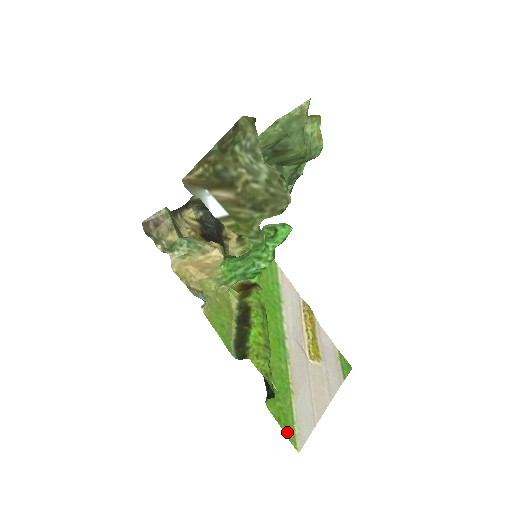
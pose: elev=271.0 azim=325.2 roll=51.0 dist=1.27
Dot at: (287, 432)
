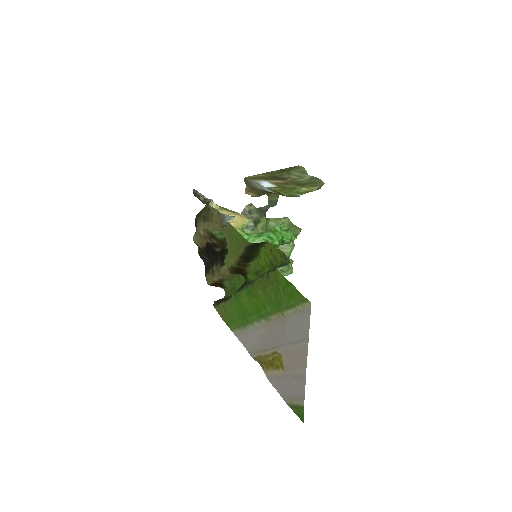
Dot at: (296, 292)
